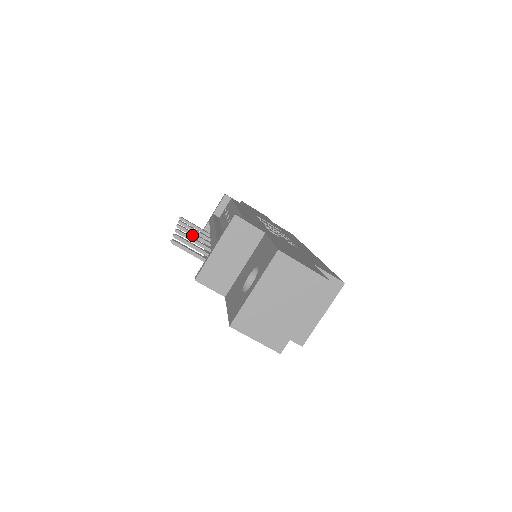
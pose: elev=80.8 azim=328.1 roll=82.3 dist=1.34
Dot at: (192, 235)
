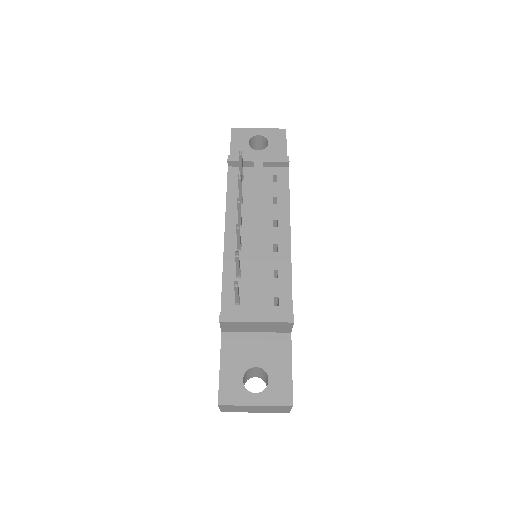
Dot at: (239, 213)
